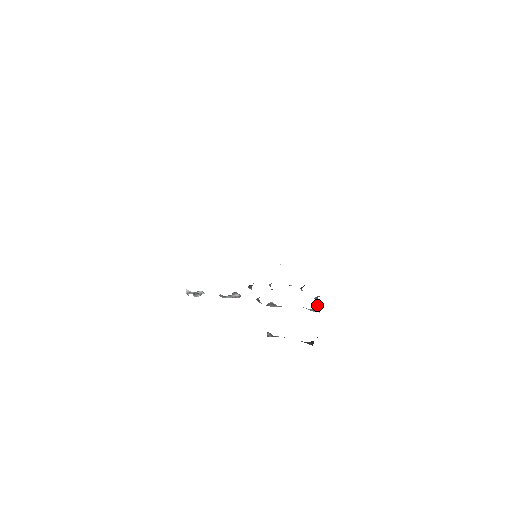
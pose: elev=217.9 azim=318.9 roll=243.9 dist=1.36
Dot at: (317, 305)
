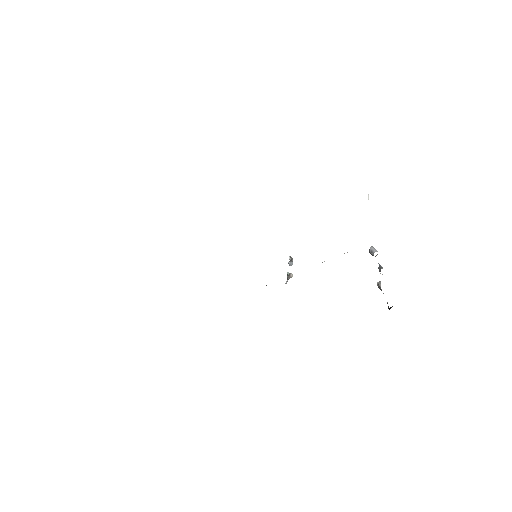
Dot at: occluded
